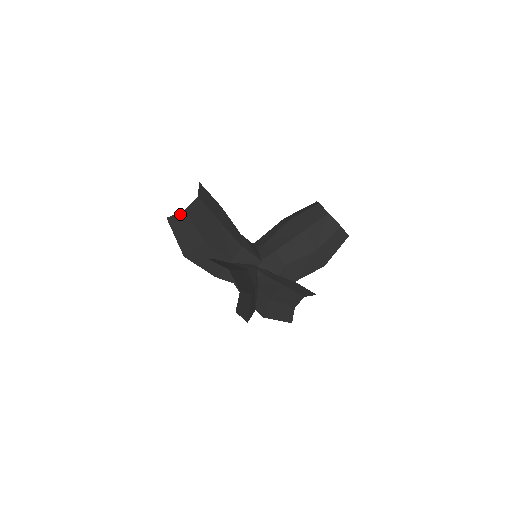
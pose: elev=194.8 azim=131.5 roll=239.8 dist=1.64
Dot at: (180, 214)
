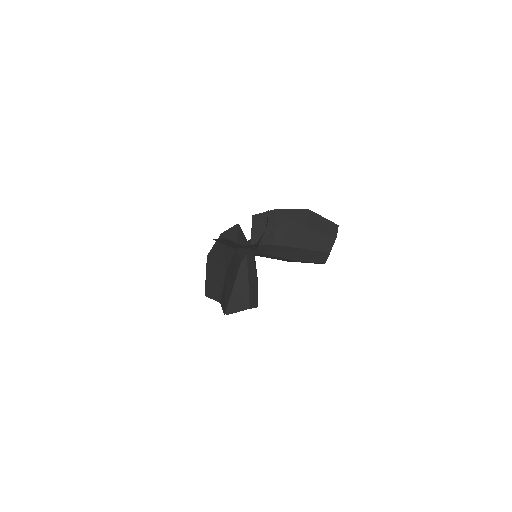
Dot at: (240, 245)
